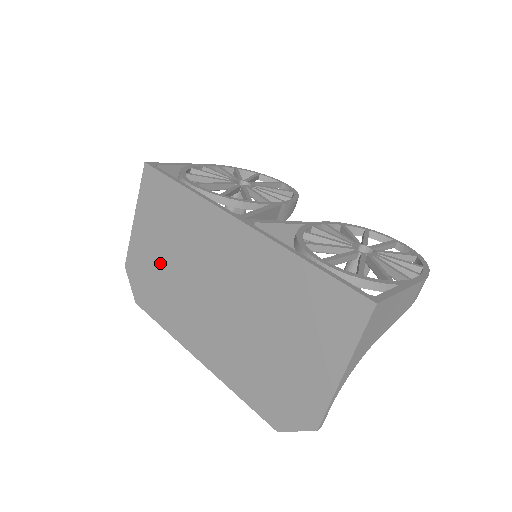
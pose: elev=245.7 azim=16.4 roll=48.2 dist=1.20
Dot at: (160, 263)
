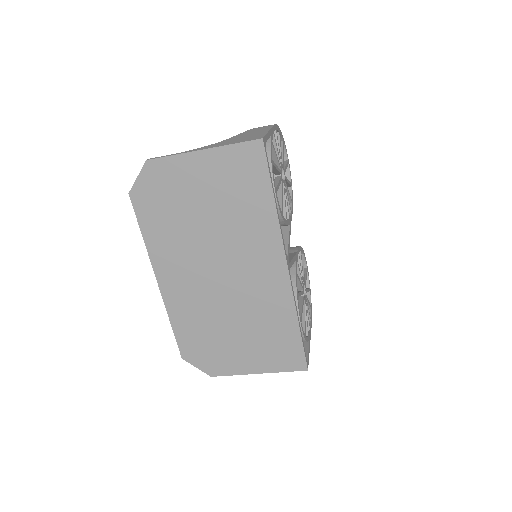
Dot at: (192, 206)
